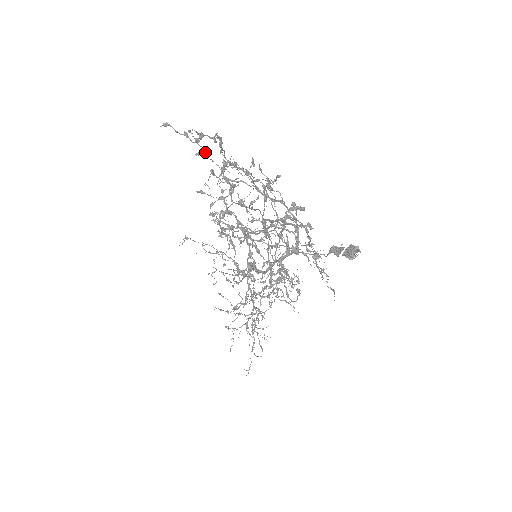
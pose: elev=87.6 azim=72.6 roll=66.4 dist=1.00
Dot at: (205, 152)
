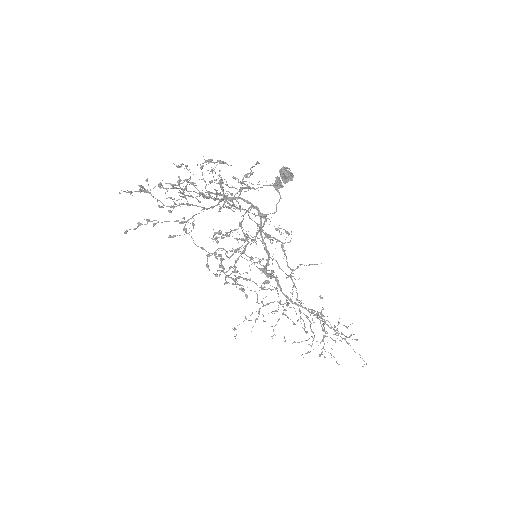
Dot at: (158, 221)
